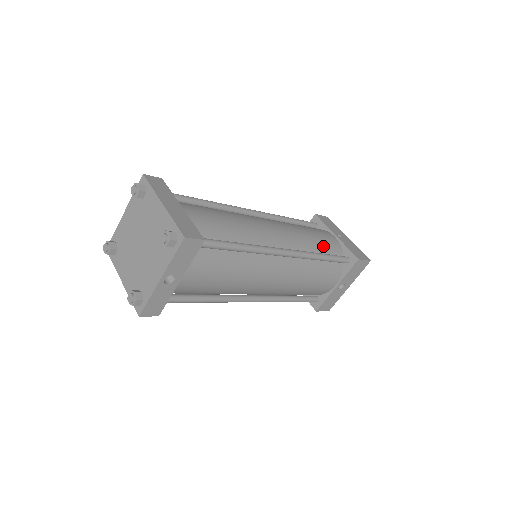
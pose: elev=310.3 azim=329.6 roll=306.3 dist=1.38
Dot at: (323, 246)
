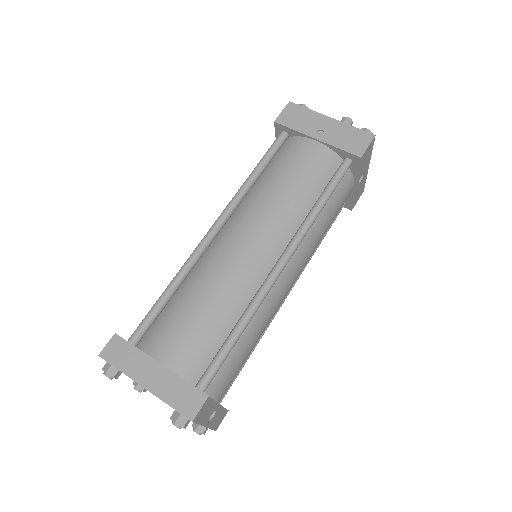
Dot at: (312, 183)
